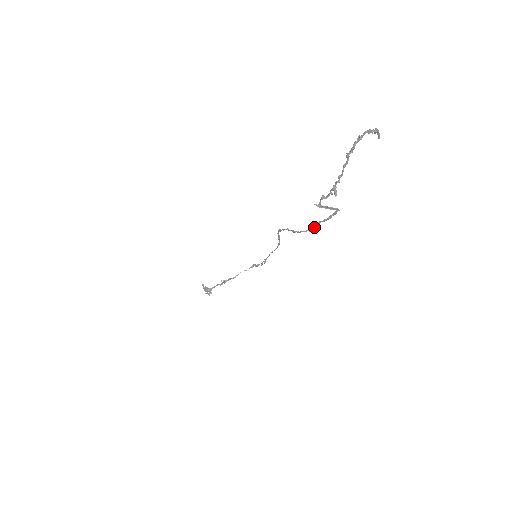
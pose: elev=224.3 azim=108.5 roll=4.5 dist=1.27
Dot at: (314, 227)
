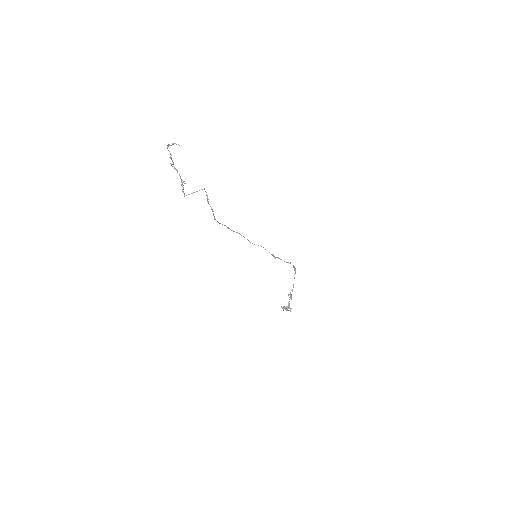
Dot at: occluded
